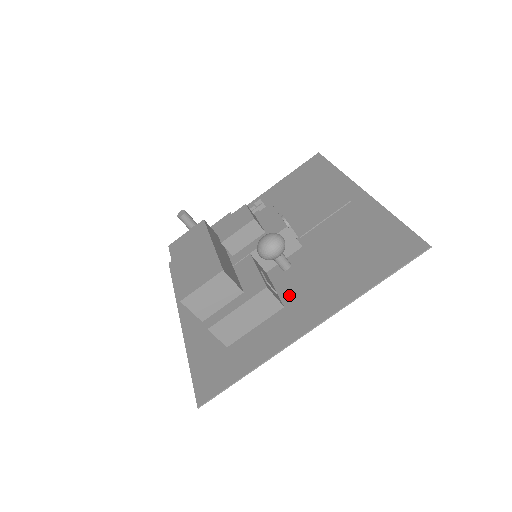
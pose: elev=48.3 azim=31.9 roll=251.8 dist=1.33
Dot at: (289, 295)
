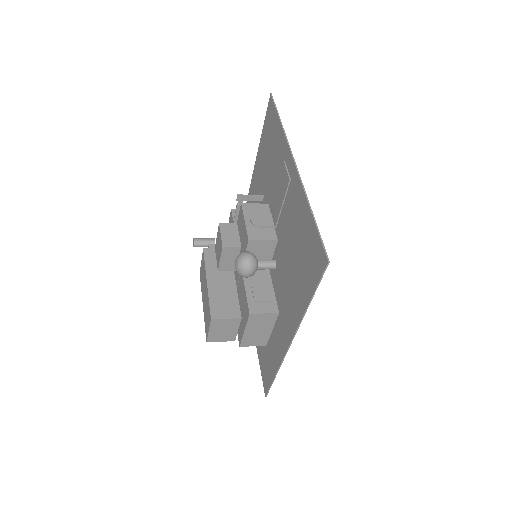
Dot at: (279, 300)
